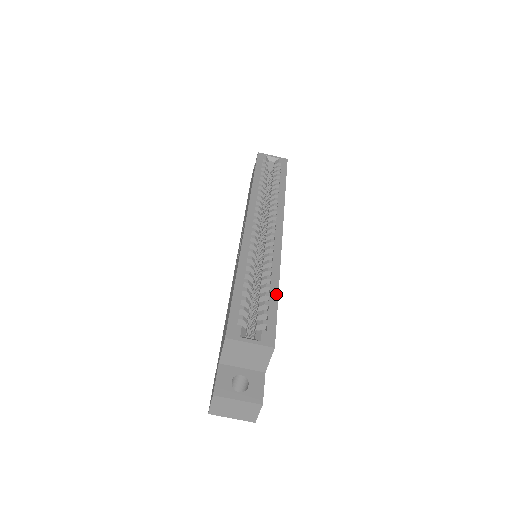
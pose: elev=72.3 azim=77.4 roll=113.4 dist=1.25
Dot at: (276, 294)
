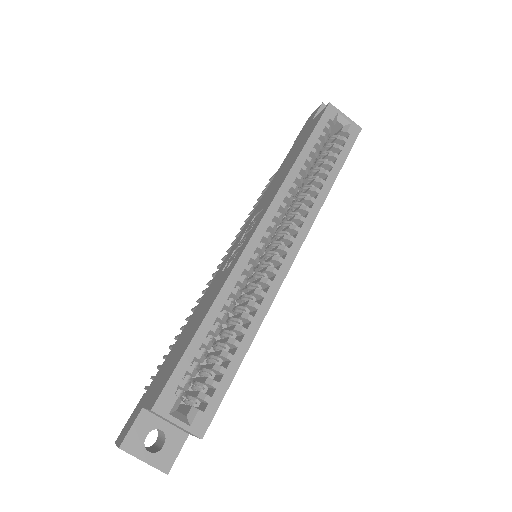
Dot at: (240, 360)
